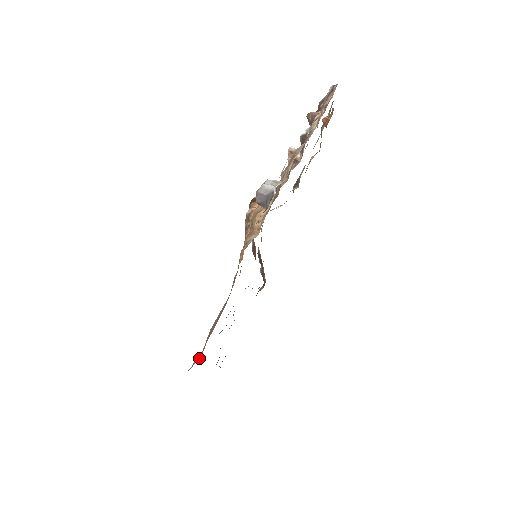
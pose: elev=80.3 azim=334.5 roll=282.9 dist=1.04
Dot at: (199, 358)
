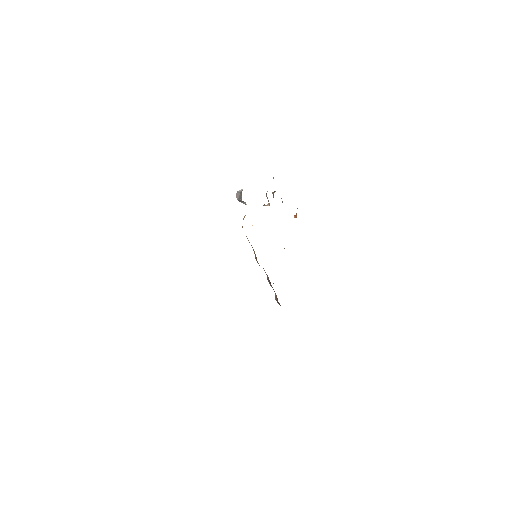
Dot at: occluded
